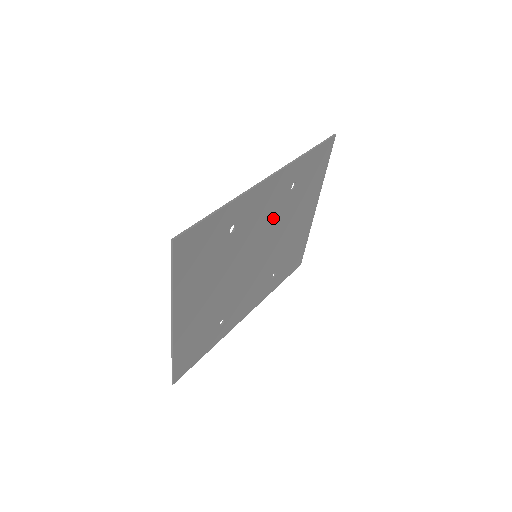
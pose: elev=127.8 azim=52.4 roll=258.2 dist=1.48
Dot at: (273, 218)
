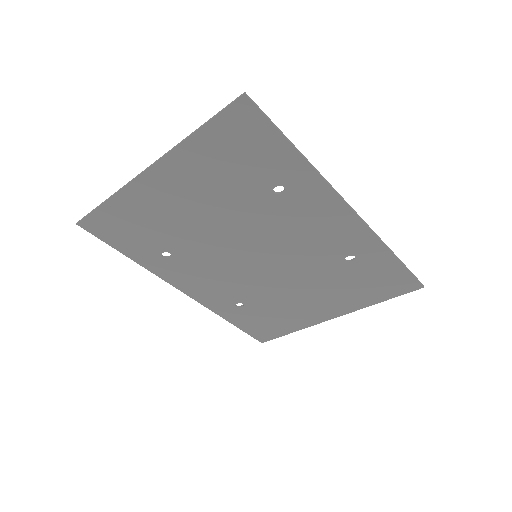
Dot at: (306, 252)
